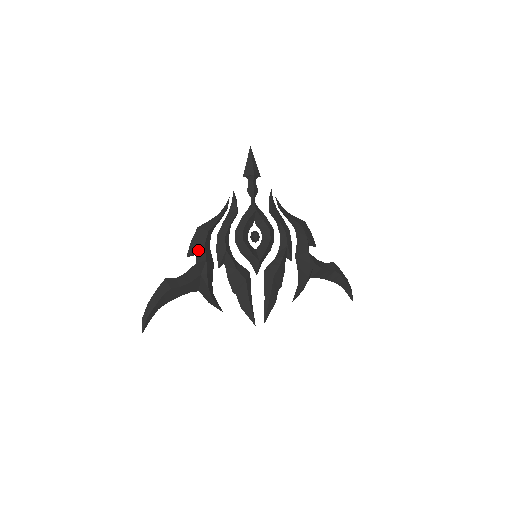
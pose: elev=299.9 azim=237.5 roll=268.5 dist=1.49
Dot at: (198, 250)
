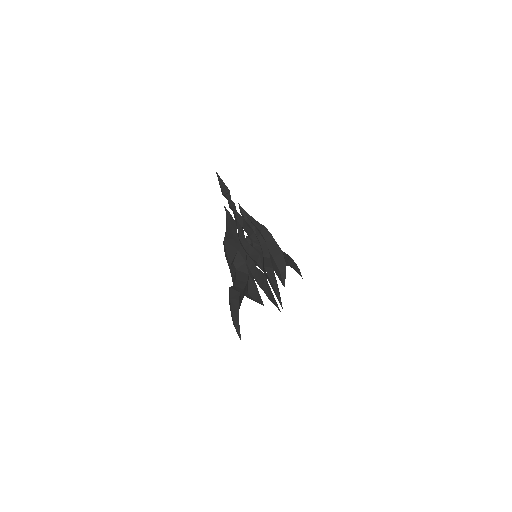
Dot at: (234, 257)
